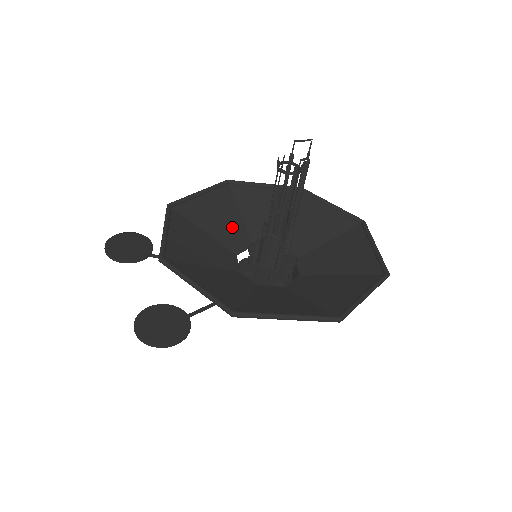
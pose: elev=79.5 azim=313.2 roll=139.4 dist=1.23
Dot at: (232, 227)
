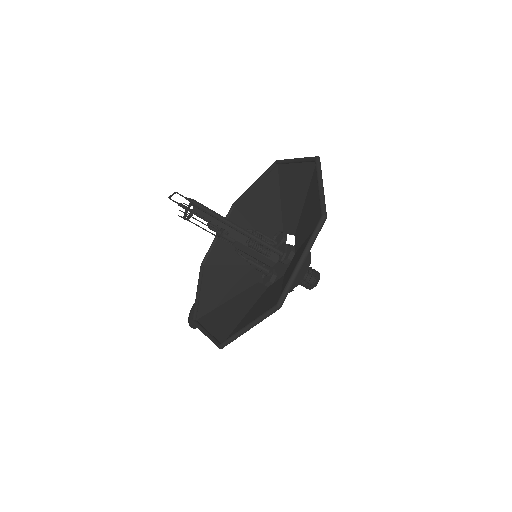
Dot at: (271, 215)
